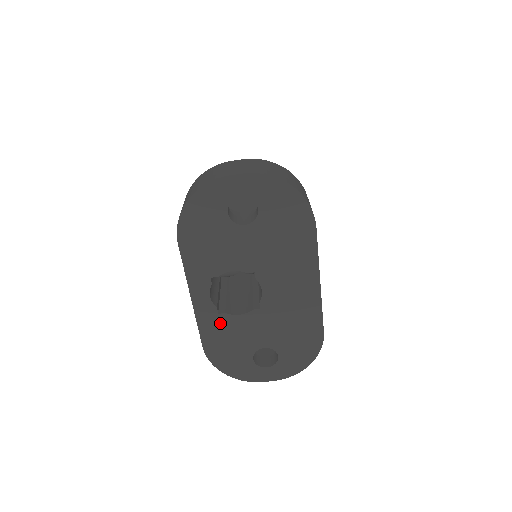
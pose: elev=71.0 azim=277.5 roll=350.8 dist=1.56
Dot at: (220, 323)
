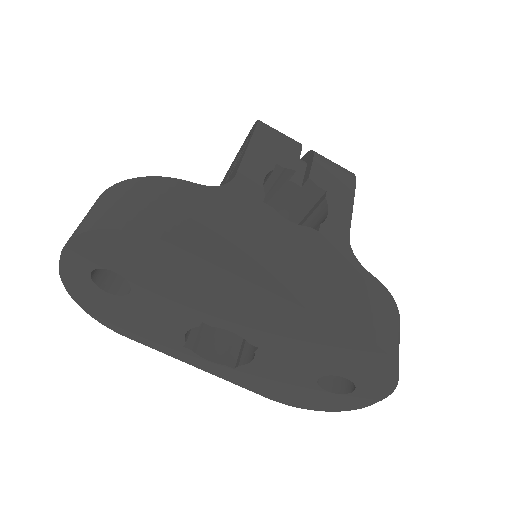
Dot at: (248, 375)
